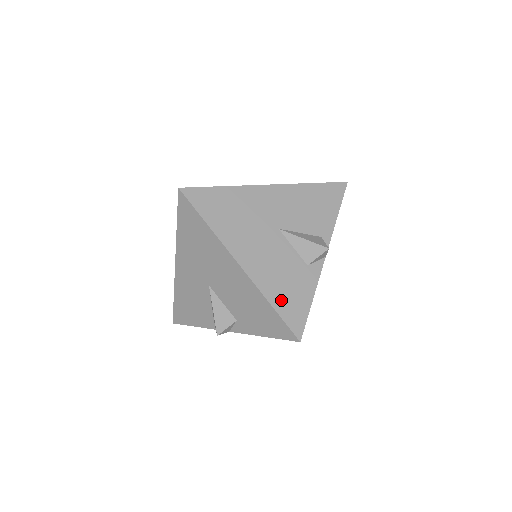
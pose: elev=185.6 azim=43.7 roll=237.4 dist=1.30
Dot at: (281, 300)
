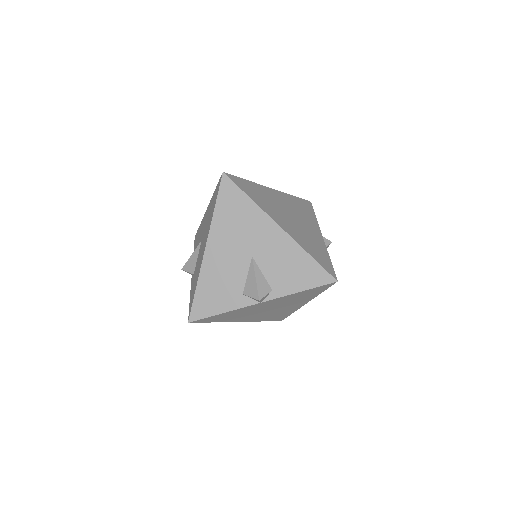
Dot at: (204, 292)
